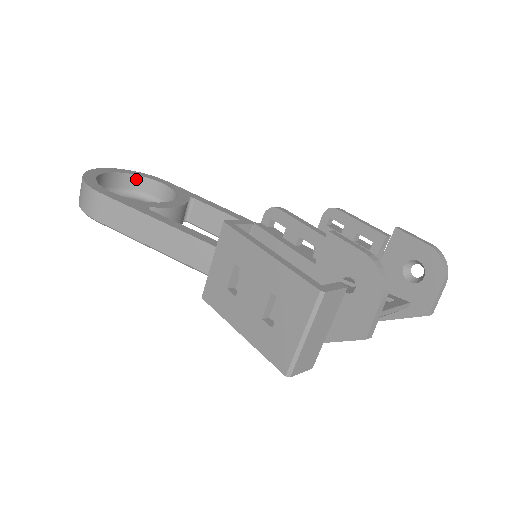
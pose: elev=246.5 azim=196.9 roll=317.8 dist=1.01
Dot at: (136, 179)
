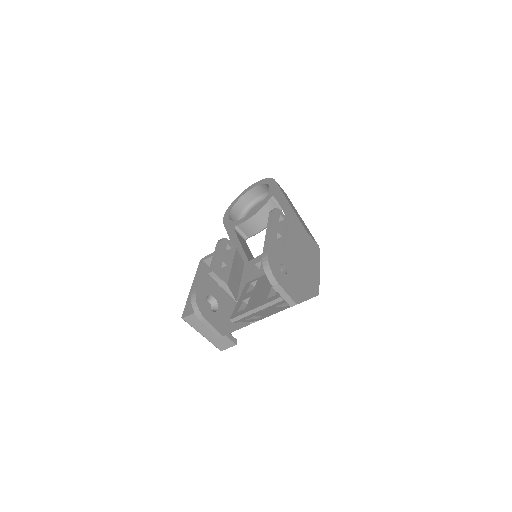
Dot at: (262, 186)
